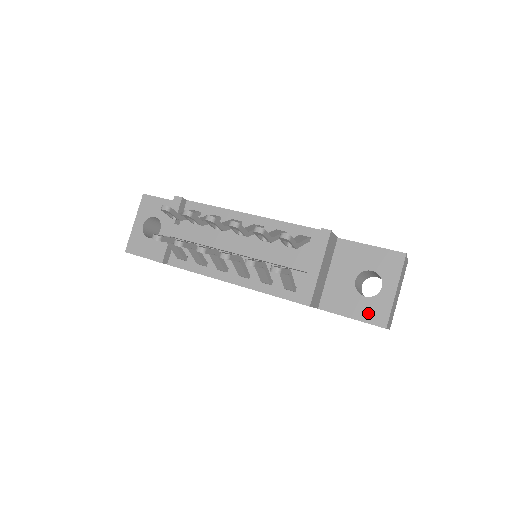
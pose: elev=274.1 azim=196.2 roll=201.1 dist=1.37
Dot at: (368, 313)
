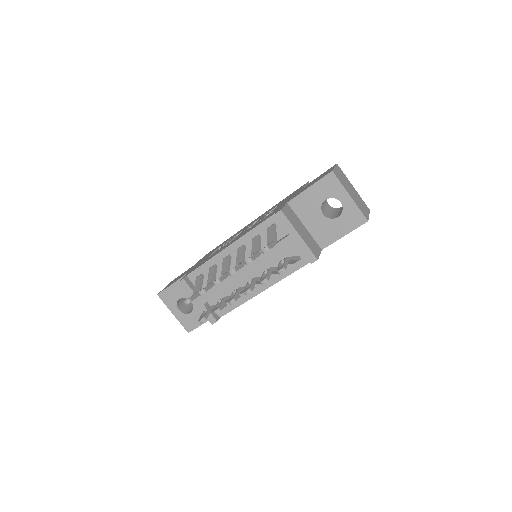
Dot at: (350, 224)
